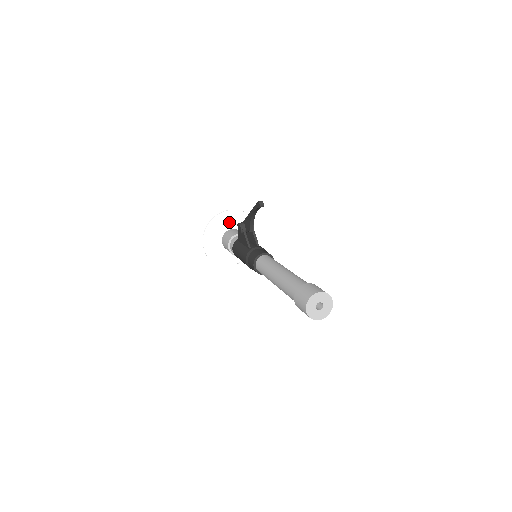
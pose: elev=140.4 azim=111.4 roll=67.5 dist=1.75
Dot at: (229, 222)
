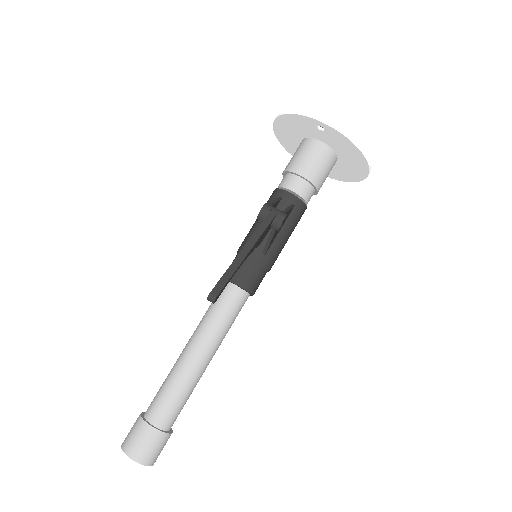
Dot at: (323, 134)
